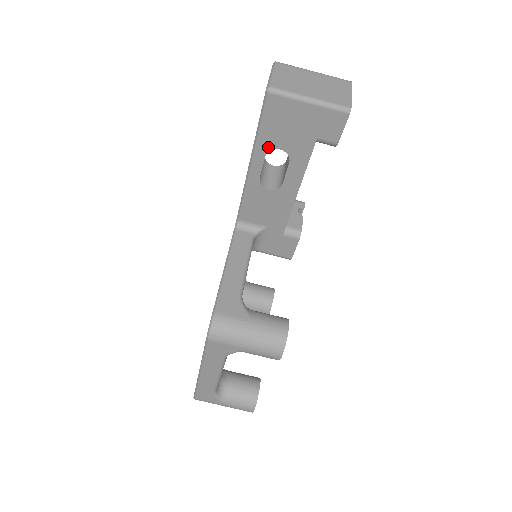
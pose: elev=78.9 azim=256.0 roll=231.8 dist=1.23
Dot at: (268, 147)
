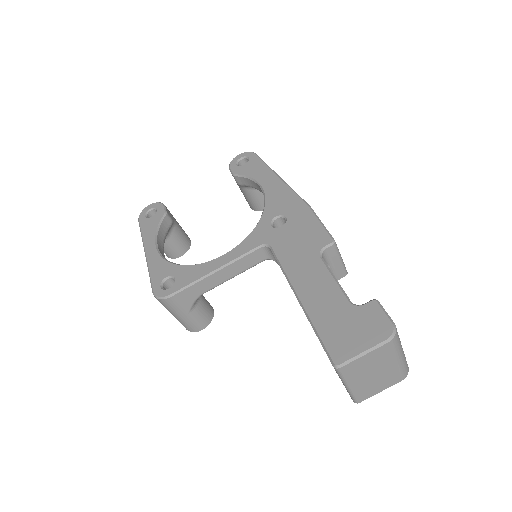
Dot at: occluded
